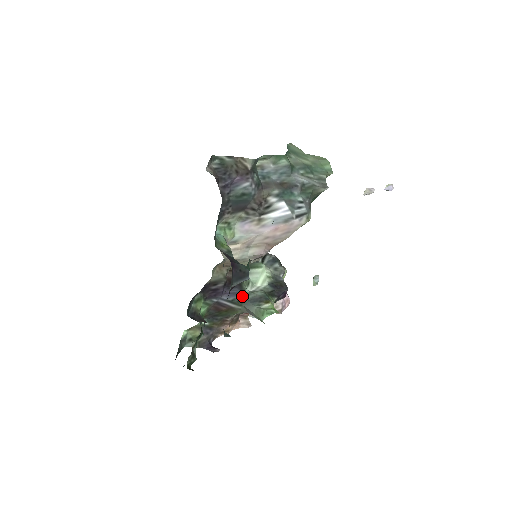
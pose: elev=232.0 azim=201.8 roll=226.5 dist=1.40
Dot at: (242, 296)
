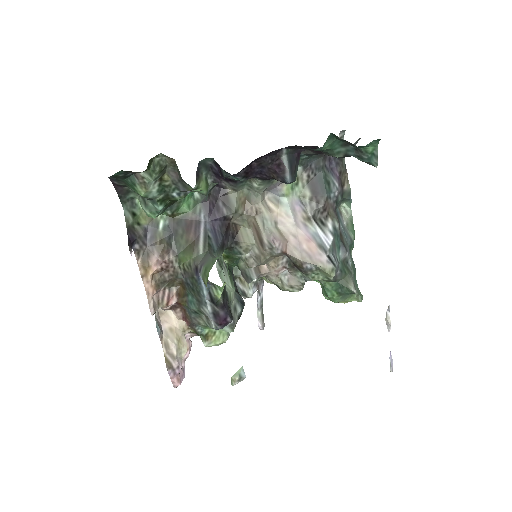
Dot at: (216, 248)
